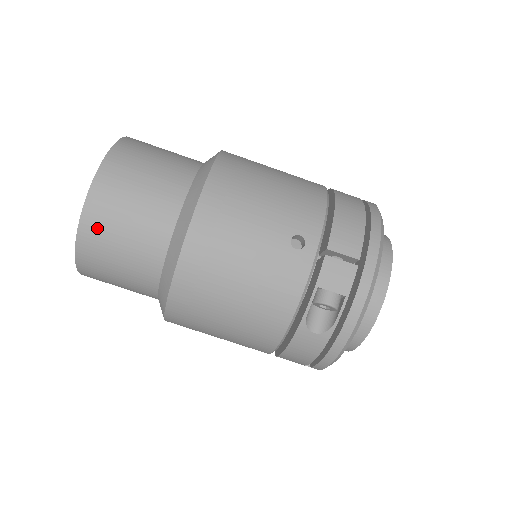
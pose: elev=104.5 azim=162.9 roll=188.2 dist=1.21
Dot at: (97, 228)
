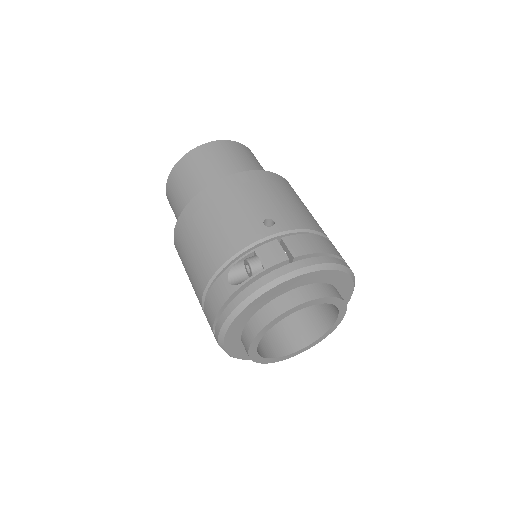
Dot at: (190, 161)
